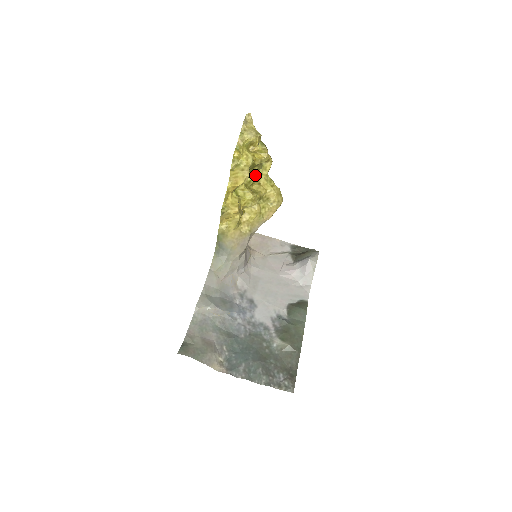
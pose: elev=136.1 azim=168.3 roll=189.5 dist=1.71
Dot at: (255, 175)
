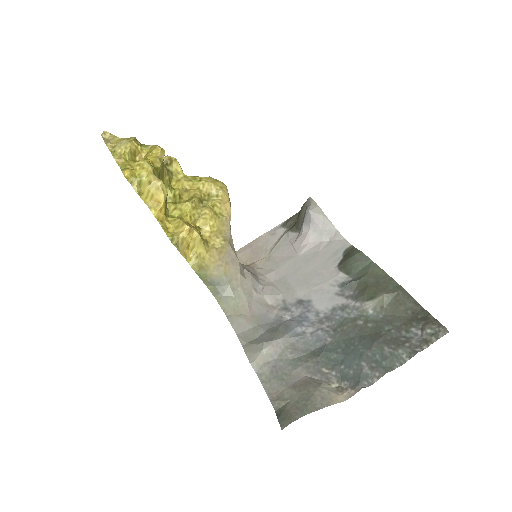
Dot at: (174, 187)
